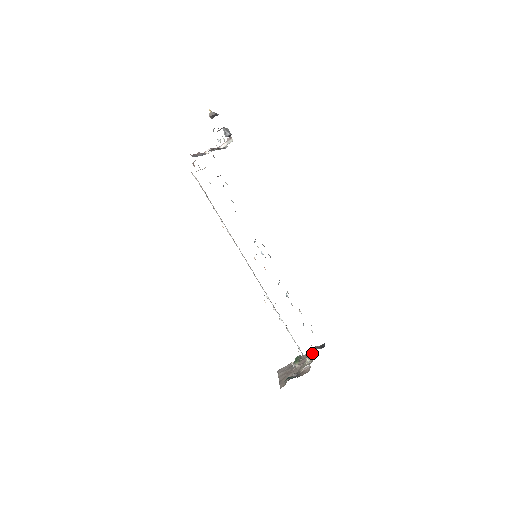
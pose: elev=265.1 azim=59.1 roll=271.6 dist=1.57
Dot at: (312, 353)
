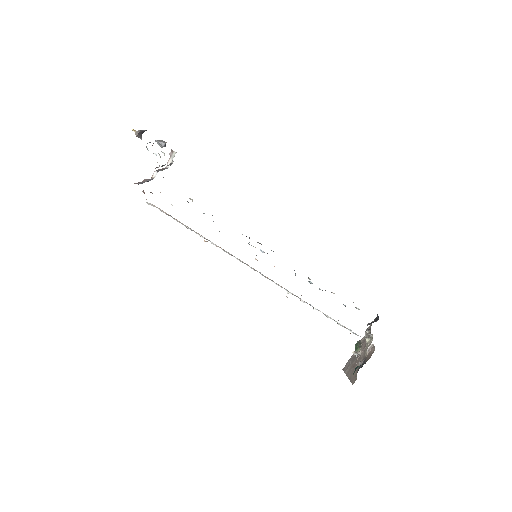
Dot at: (369, 331)
